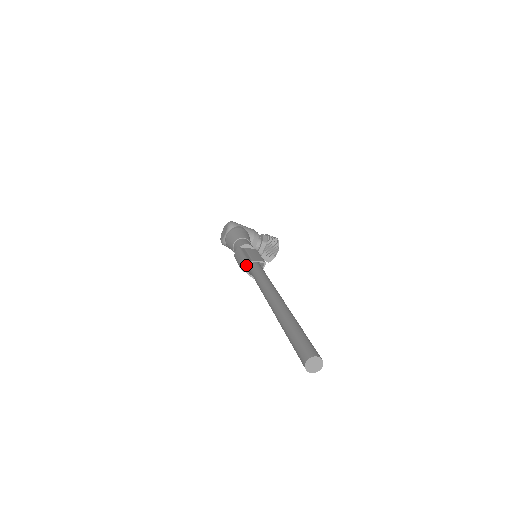
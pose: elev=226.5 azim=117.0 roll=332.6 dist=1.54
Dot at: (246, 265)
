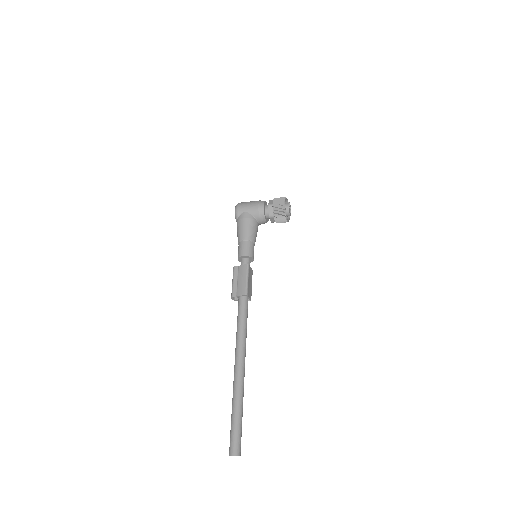
Dot at: occluded
